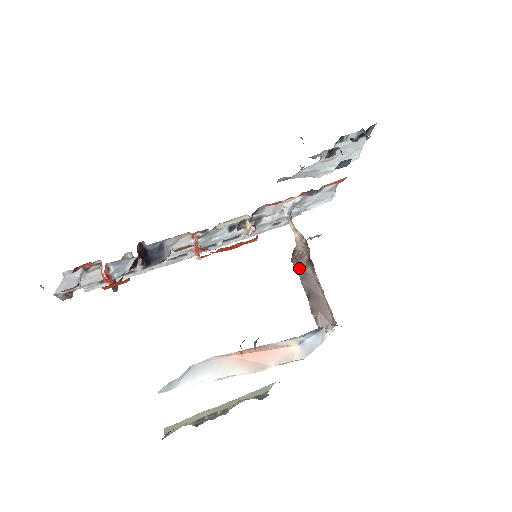
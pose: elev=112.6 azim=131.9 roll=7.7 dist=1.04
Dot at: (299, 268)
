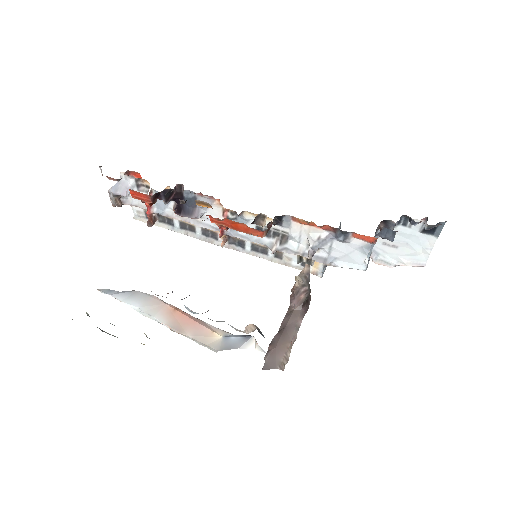
Dot at: (291, 304)
